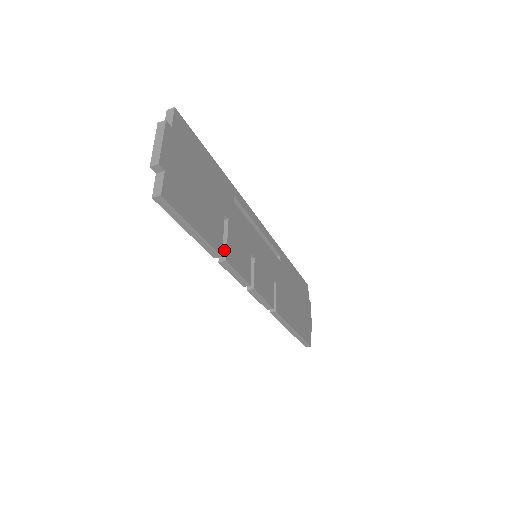
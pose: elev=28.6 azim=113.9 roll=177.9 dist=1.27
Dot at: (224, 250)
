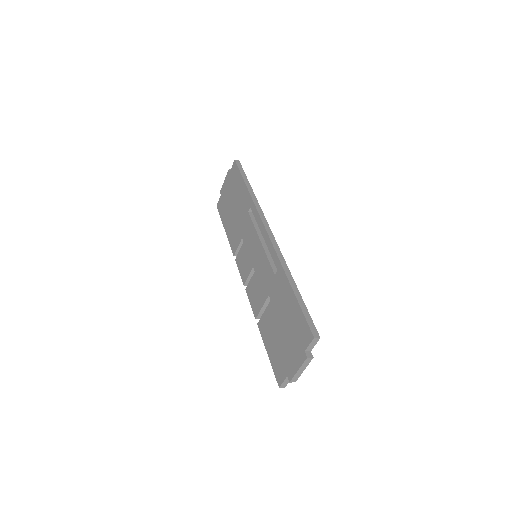
Dot at: occluded
